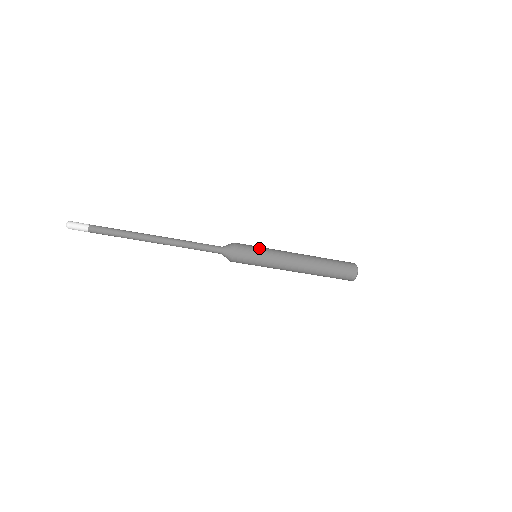
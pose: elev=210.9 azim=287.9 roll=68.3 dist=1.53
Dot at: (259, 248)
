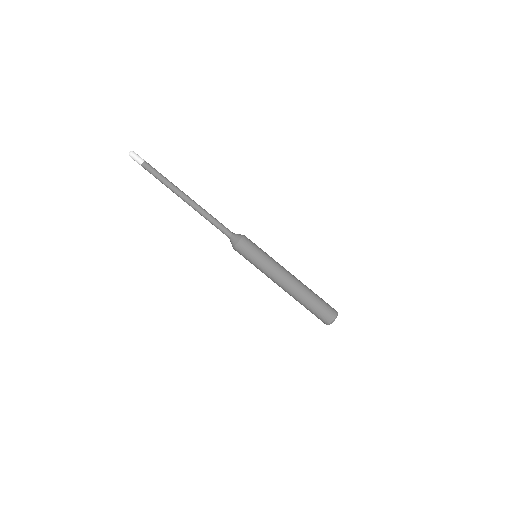
Dot at: occluded
